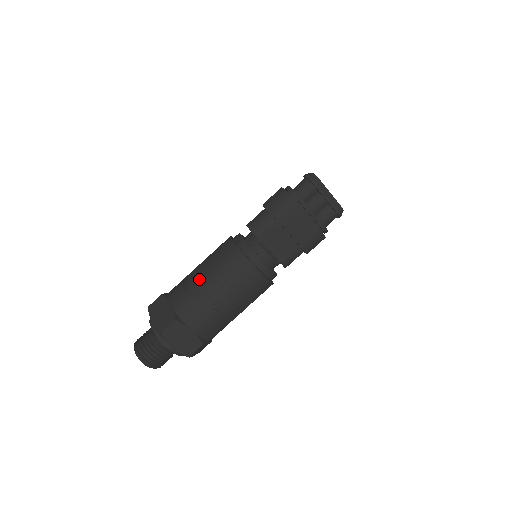
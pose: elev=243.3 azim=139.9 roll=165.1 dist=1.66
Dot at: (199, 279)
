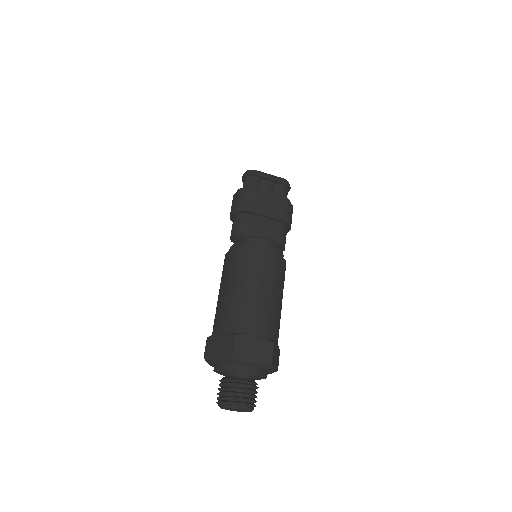
Dot at: (227, 294)
